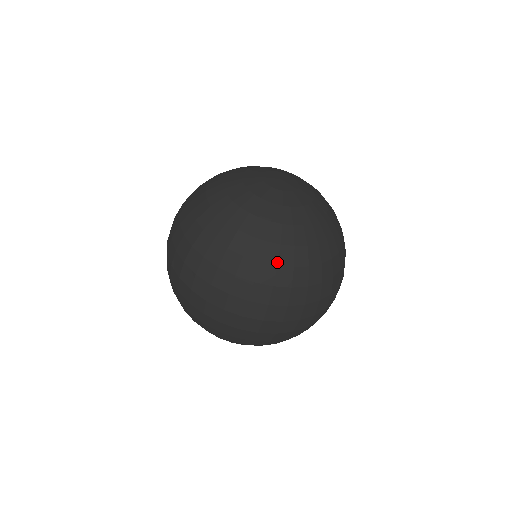
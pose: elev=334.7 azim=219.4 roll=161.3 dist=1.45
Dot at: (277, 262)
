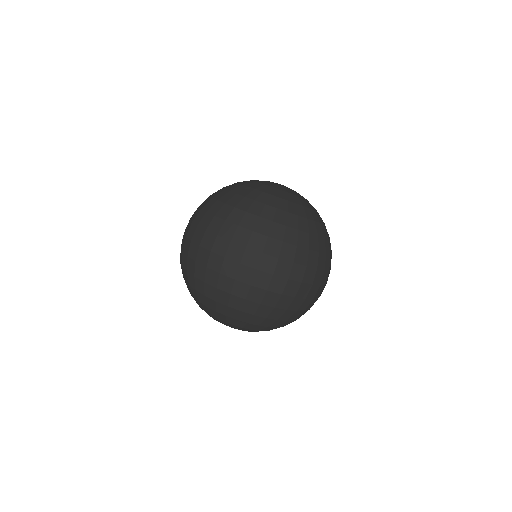
Dot at: (286, 223)
